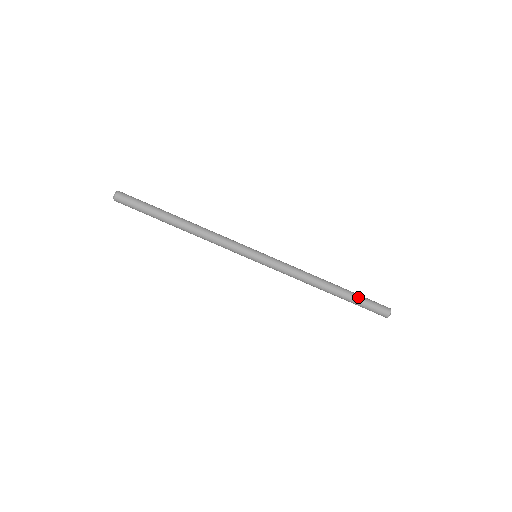
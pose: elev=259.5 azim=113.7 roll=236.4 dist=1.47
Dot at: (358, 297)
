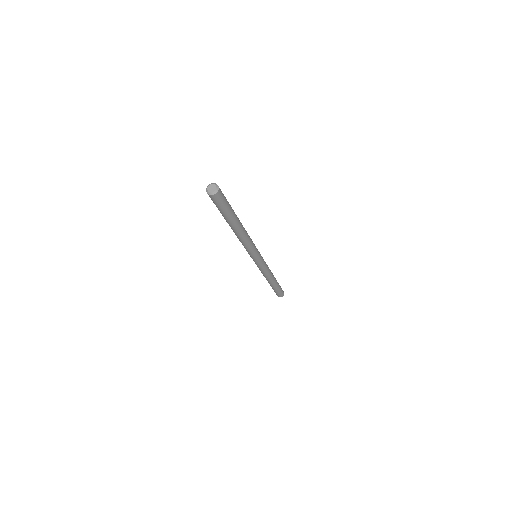
Dot at: (279, 287)
